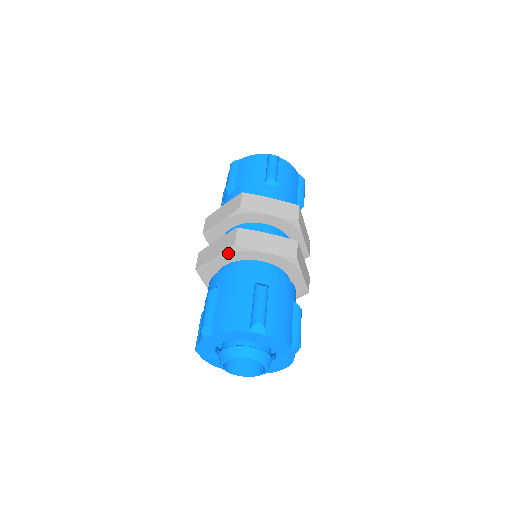
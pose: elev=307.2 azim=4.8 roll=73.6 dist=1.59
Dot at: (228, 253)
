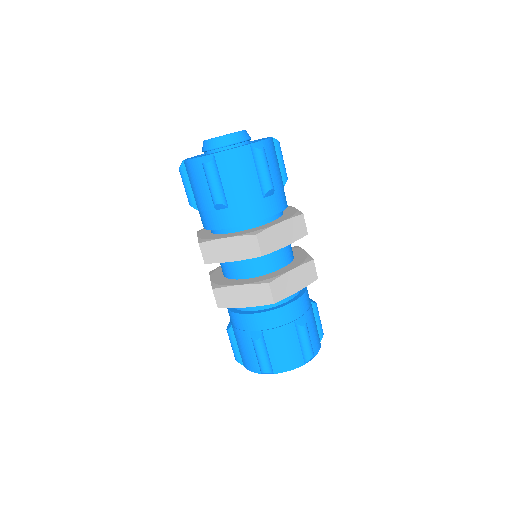
Dot at: (263, 304)
